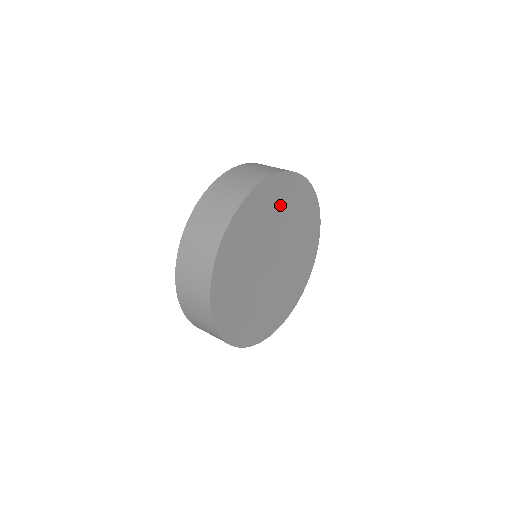
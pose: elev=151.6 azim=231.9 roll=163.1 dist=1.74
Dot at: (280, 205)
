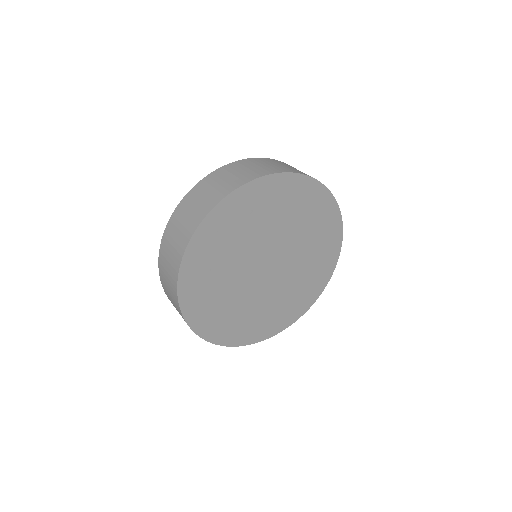
Dot at: (225, 242)
